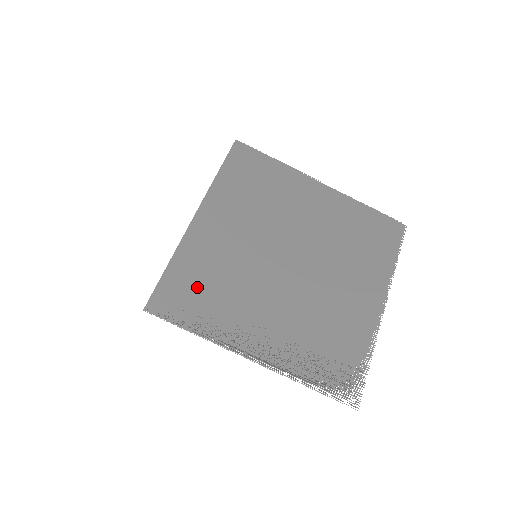
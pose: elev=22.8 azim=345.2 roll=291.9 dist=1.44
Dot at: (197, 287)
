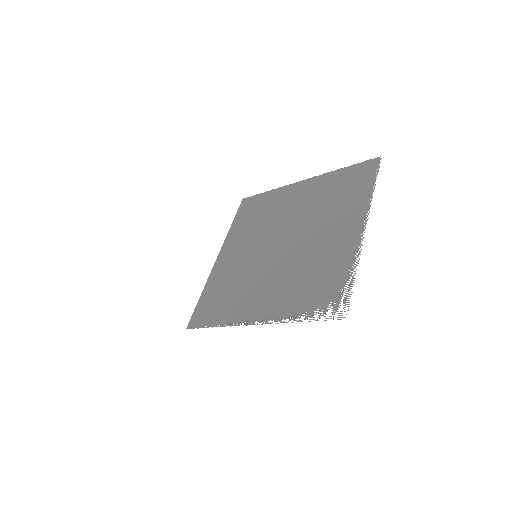
Dot at: (217, 298)
